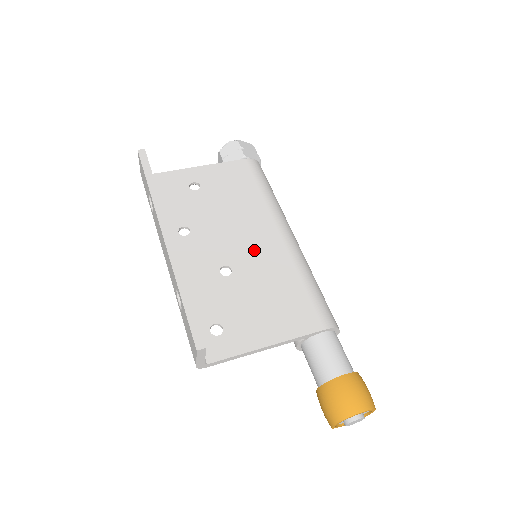
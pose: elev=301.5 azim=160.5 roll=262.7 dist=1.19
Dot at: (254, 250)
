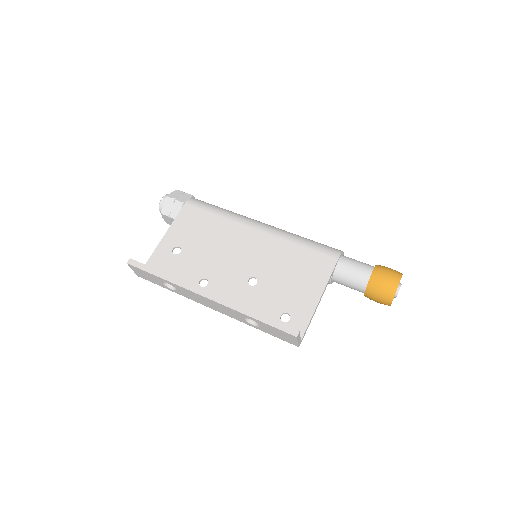
Dot at: (254, 254)
